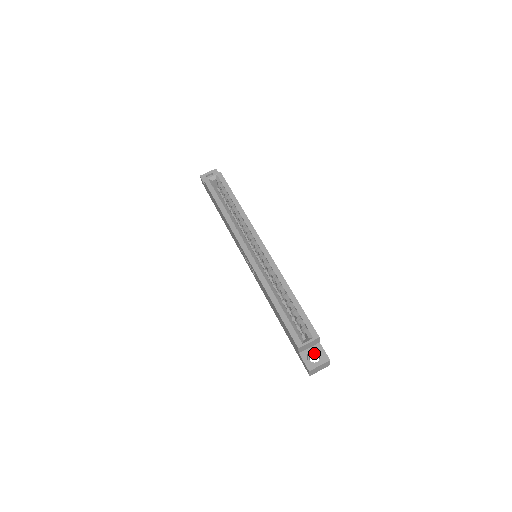
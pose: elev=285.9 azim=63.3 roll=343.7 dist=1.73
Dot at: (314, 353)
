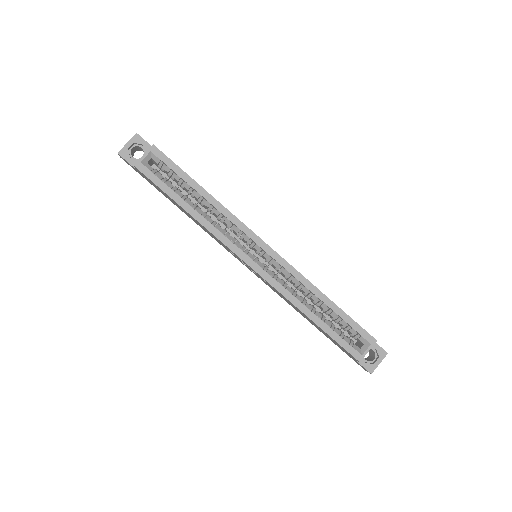
Dot at: occluded
